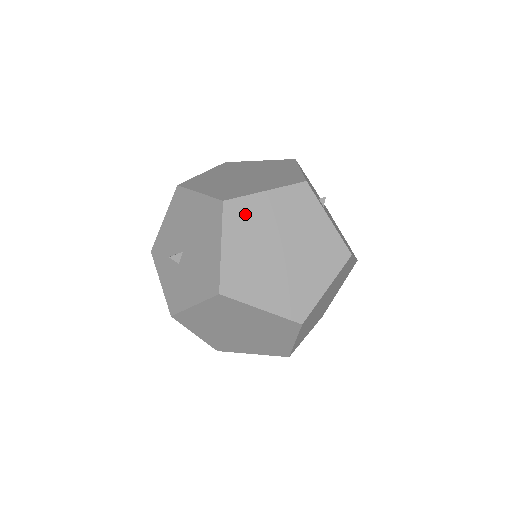
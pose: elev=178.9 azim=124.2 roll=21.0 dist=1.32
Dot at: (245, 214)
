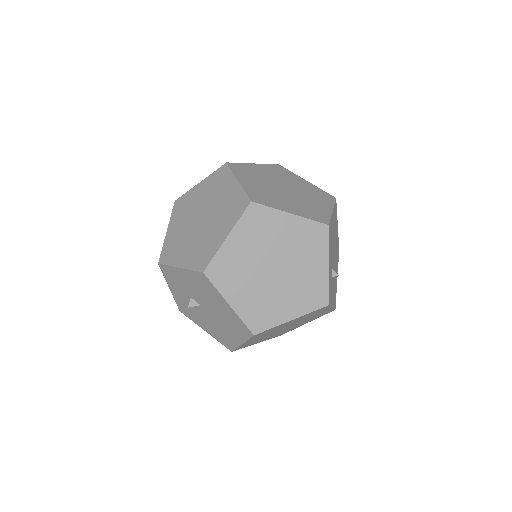
Dot at: (268, 331)
